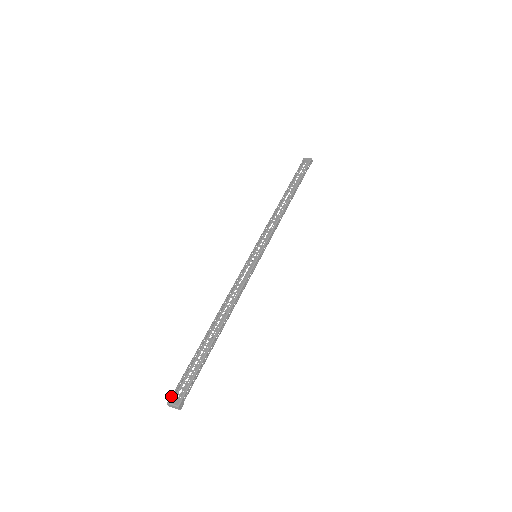
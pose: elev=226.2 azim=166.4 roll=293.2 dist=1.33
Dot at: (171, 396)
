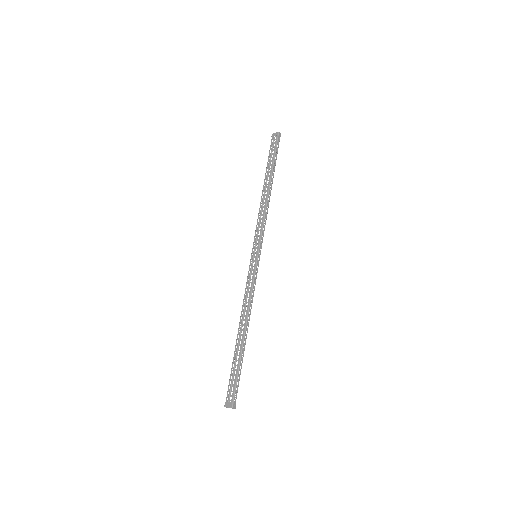
Dot at: occluded
